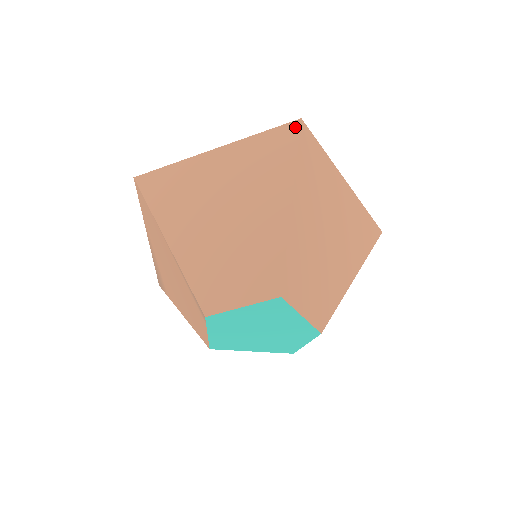
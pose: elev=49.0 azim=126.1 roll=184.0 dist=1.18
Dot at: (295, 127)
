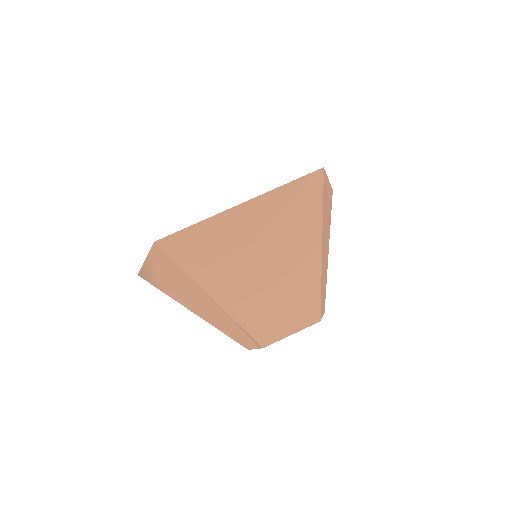
Dot at: (319, 177)
